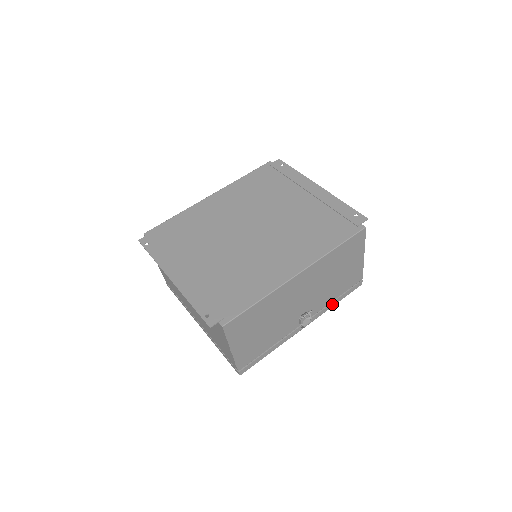
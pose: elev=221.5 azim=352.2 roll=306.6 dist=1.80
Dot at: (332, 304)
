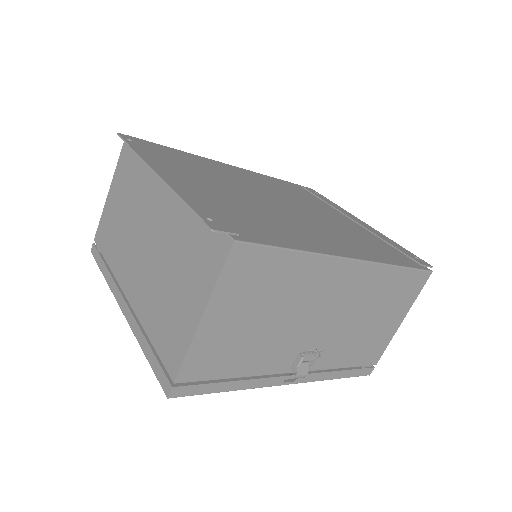
Dot at: (333, 374)
